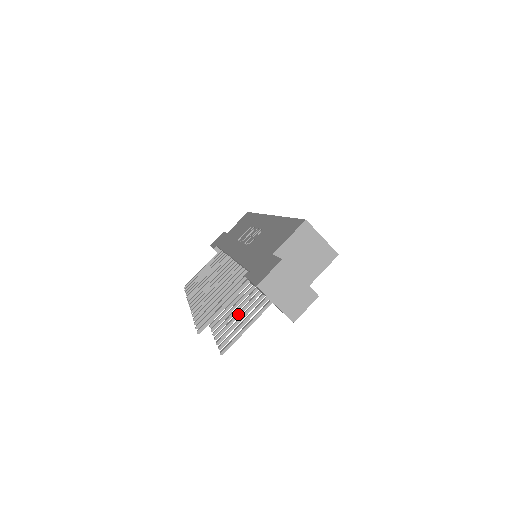
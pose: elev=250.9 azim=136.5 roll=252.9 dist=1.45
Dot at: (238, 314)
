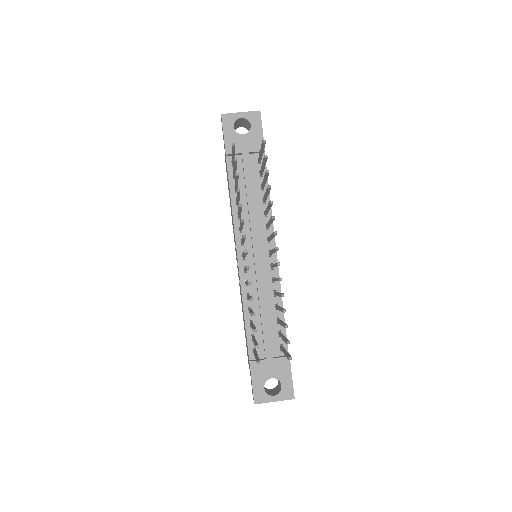
Dot at: (265, 193)
